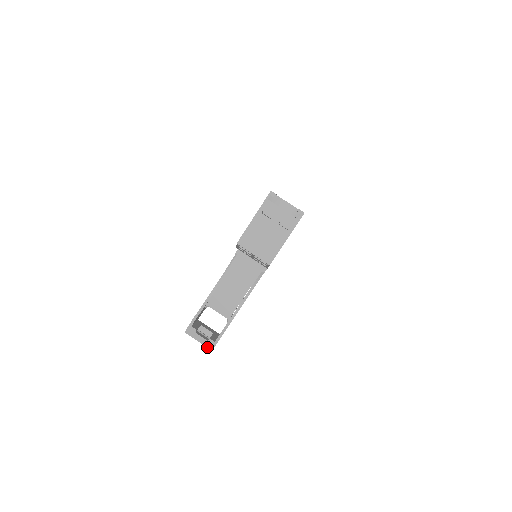
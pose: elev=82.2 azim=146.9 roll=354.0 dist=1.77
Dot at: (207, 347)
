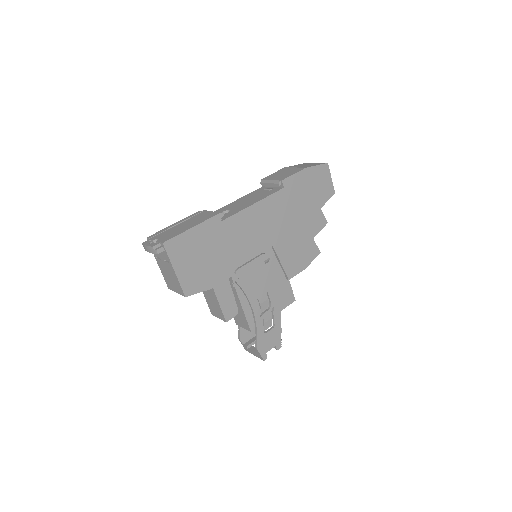
Dot at: occluded
